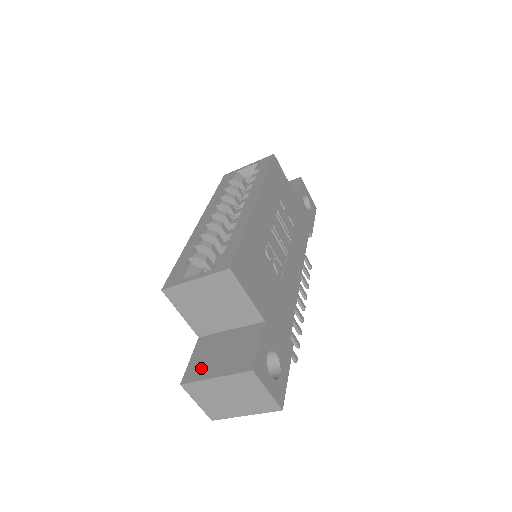
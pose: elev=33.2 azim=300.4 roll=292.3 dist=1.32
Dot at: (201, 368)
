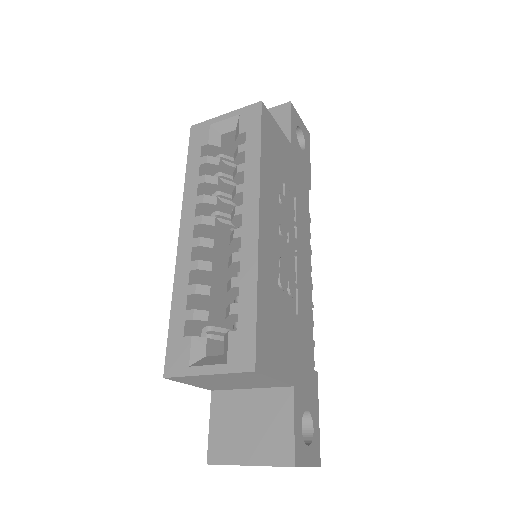
Dot at: (227, 445)
